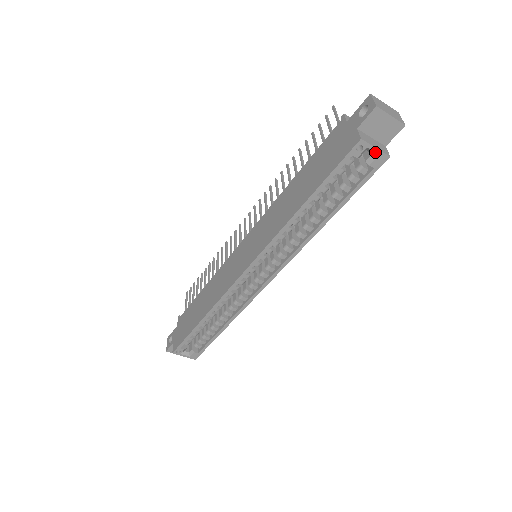
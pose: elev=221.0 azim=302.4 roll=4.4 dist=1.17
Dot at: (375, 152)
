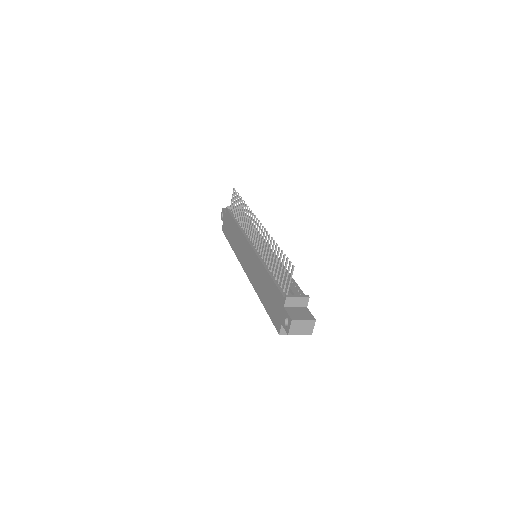
Dot at: occluded
